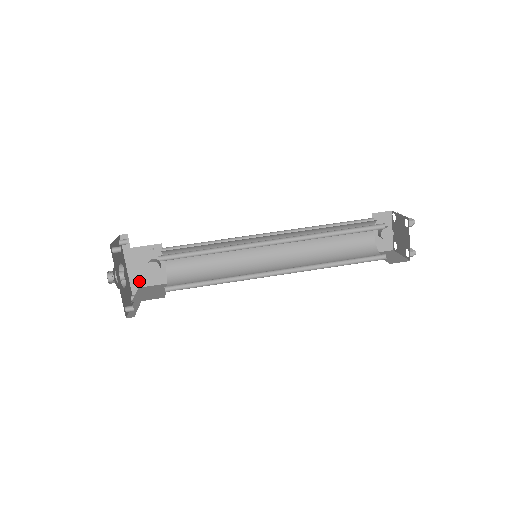
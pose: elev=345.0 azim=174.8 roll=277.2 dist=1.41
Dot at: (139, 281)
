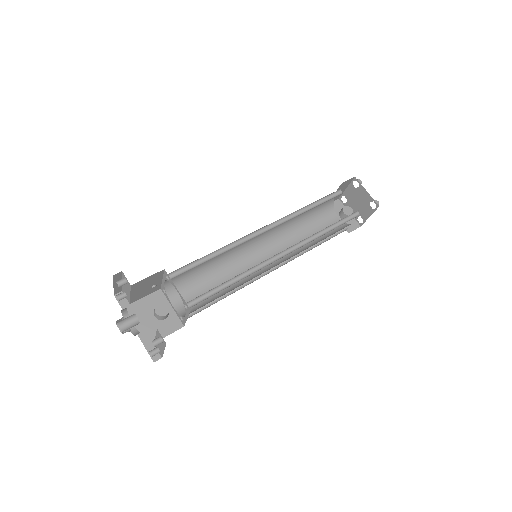
Dot at: (151, 336)
